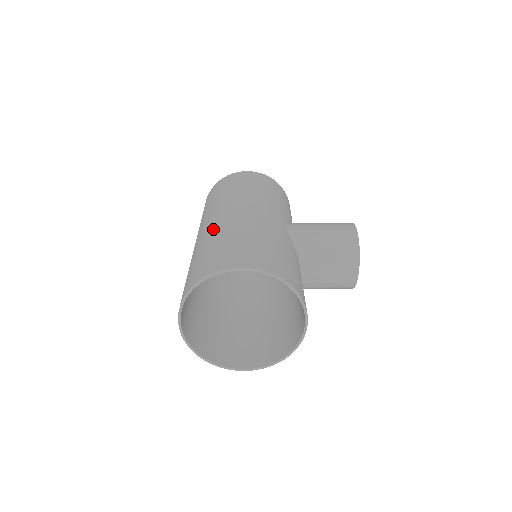
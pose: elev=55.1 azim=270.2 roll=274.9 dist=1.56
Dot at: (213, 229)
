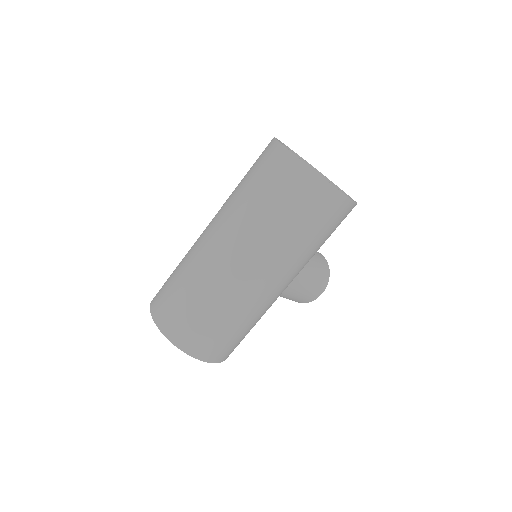
Dot at: (236, 295)
